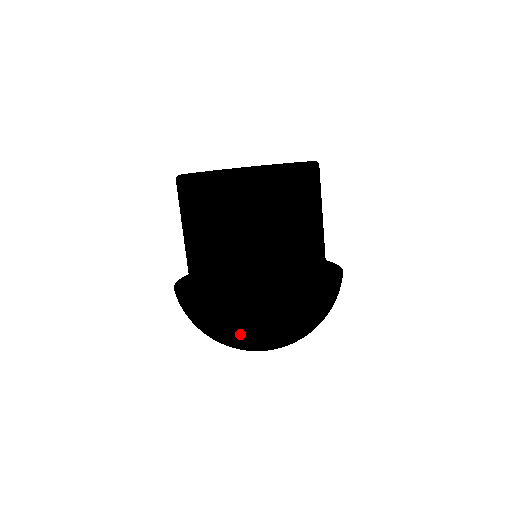
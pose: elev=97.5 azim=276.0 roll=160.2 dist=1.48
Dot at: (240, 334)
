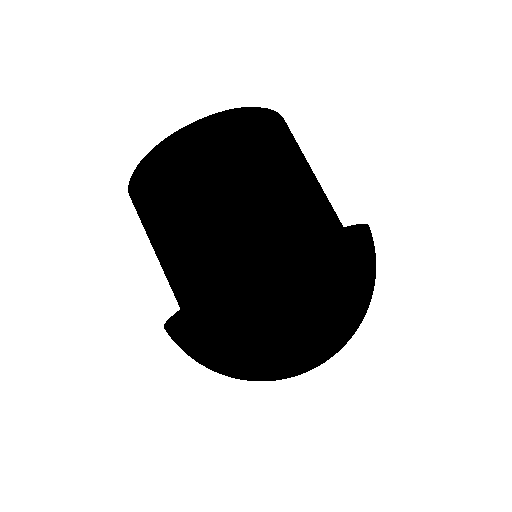
Dot at: (314, 299)
